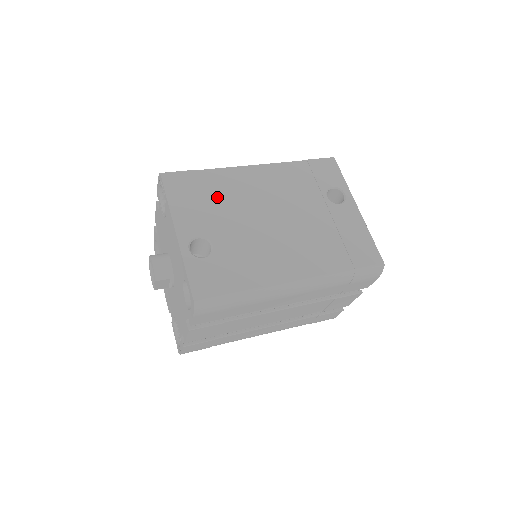
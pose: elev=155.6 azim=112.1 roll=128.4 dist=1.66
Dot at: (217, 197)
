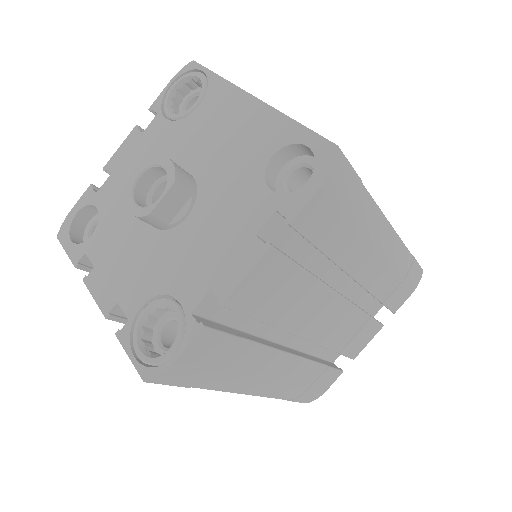
Dot at: occluded
